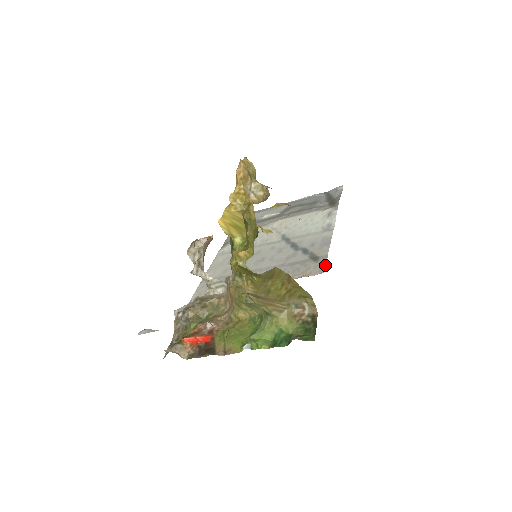
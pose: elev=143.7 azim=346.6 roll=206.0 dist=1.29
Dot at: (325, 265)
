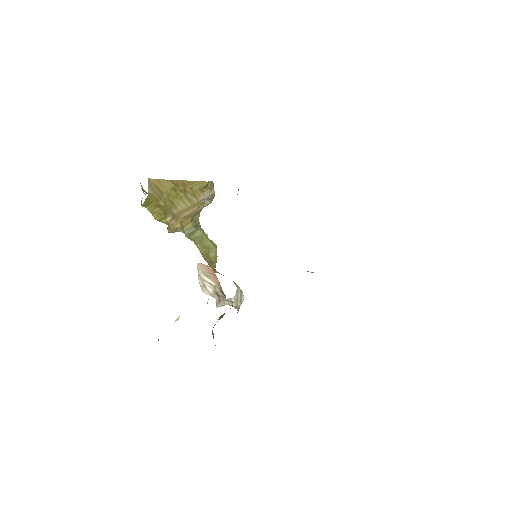
Dot at: occluded
